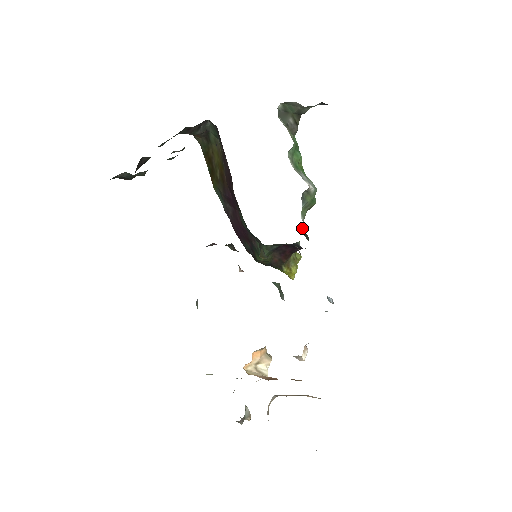
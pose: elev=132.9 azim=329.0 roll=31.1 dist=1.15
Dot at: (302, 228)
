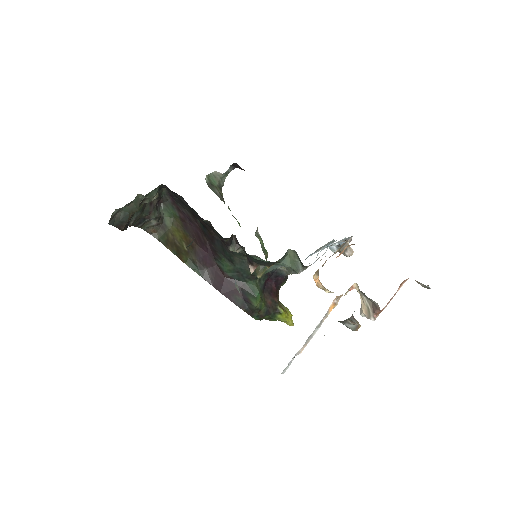
Dot at: occluded
